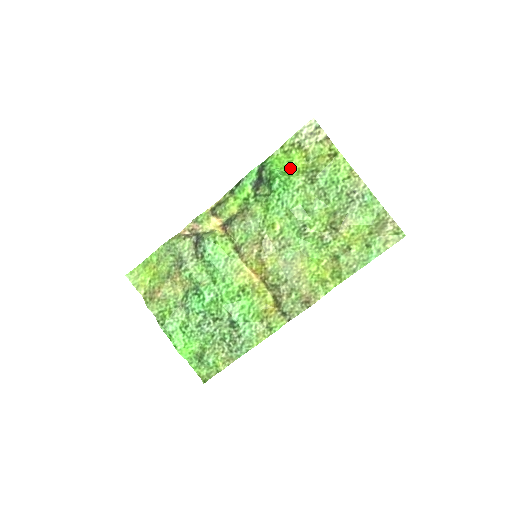
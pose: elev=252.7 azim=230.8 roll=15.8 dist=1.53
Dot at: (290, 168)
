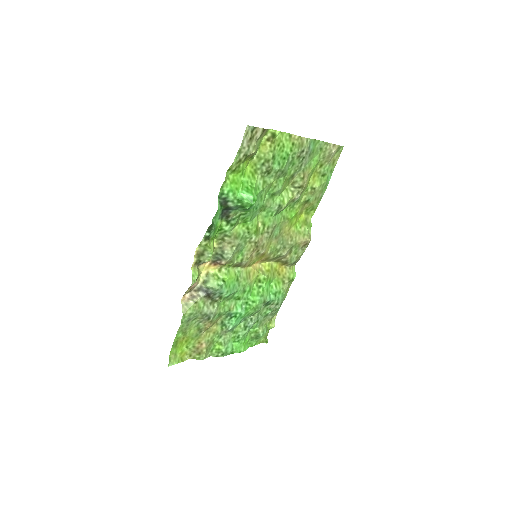
Dot at: (246, 179)
